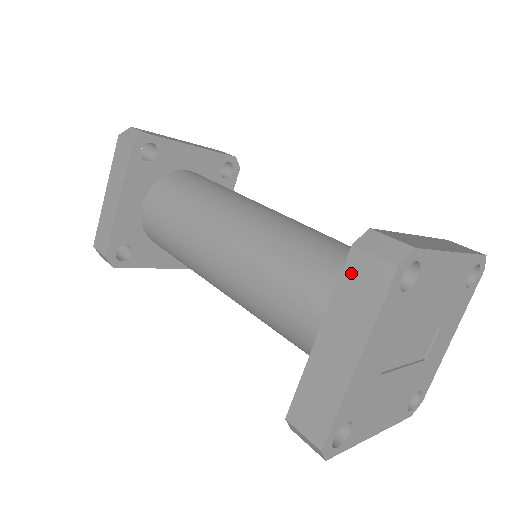
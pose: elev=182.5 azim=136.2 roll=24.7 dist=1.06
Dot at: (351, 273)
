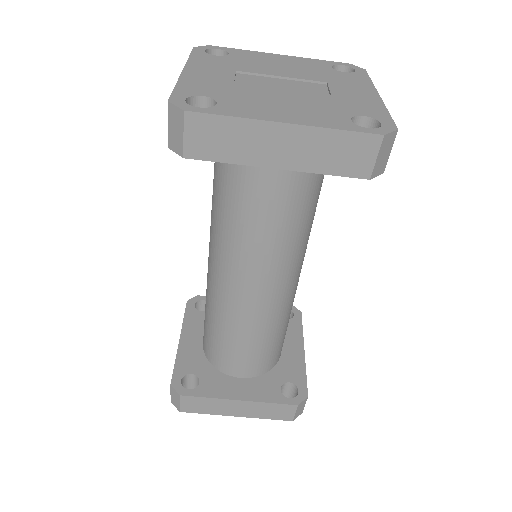
Dot at: occluded
